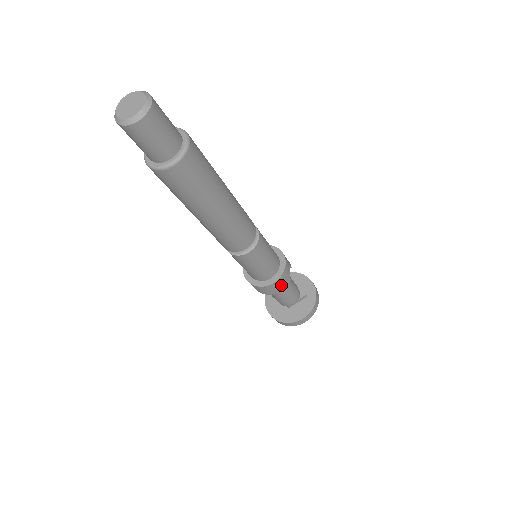
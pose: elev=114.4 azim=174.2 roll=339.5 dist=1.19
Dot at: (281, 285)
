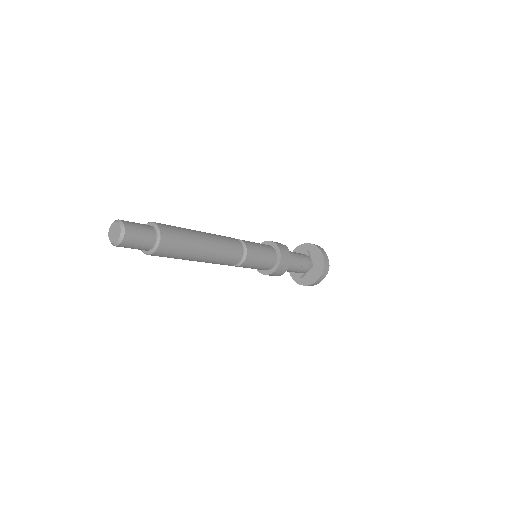
Dot at: (285, 251)
